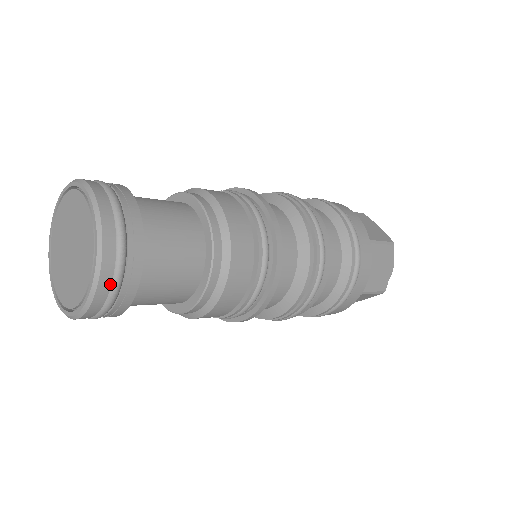
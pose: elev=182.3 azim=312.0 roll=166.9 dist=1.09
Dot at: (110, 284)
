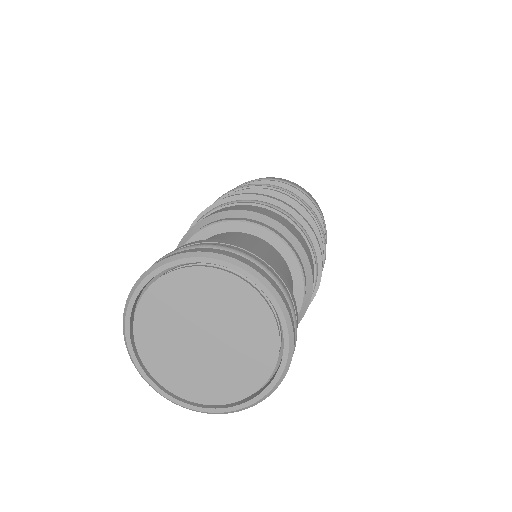
Dot at: occluded
